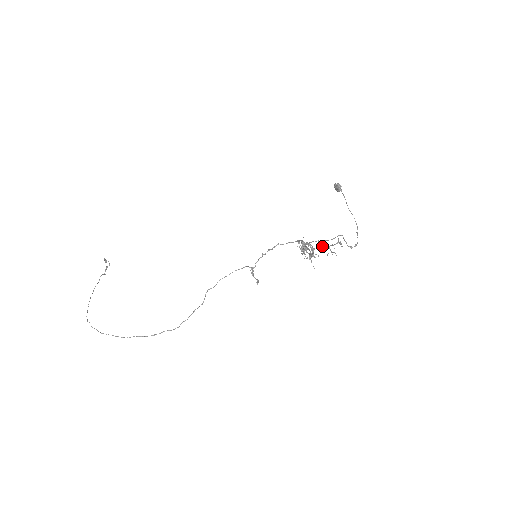
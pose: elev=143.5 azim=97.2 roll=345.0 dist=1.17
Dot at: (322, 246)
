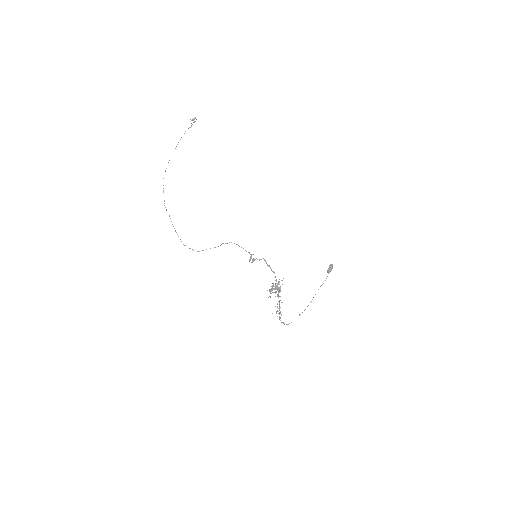
Dot at: (279, 301)
